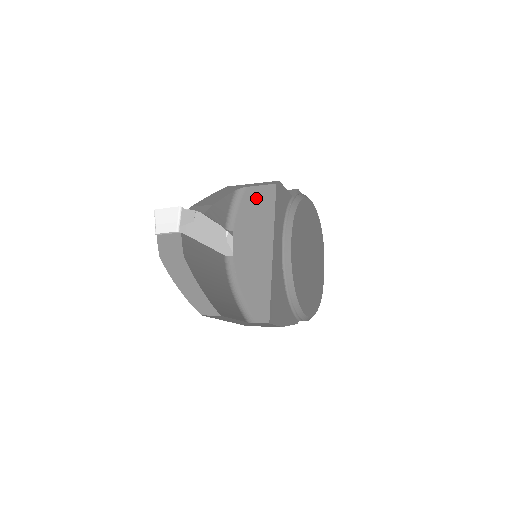
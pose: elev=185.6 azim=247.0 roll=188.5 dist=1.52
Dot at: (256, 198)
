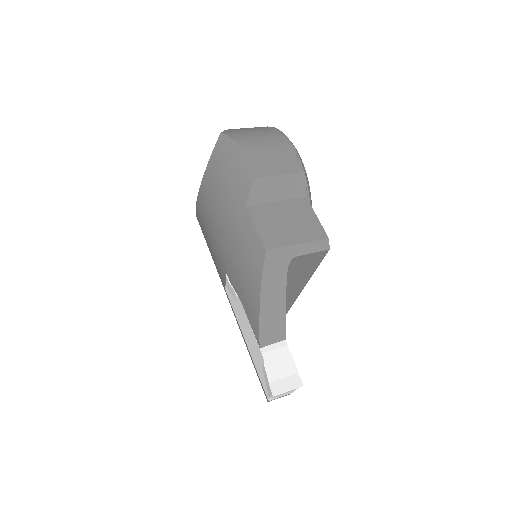
Dot at: (304, 263)
